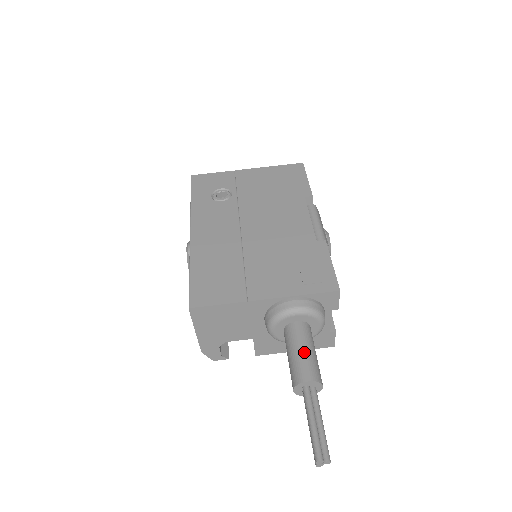
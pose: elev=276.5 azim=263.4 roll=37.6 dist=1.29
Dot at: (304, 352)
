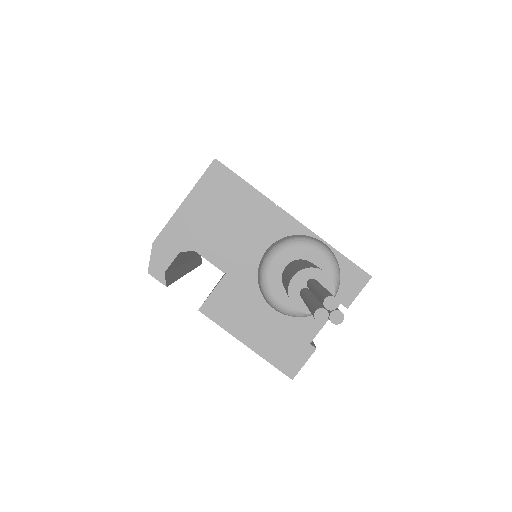
Dot at: occluded
